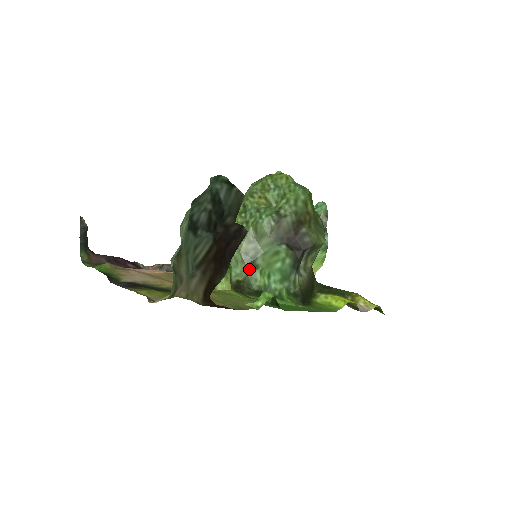
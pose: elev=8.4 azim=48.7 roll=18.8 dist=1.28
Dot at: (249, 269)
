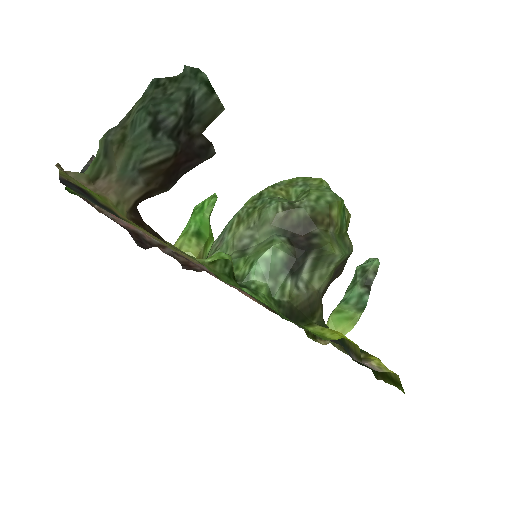
Dot at: (235, 255)
